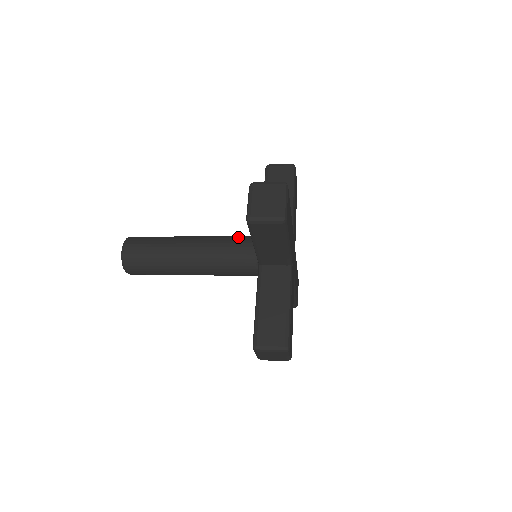
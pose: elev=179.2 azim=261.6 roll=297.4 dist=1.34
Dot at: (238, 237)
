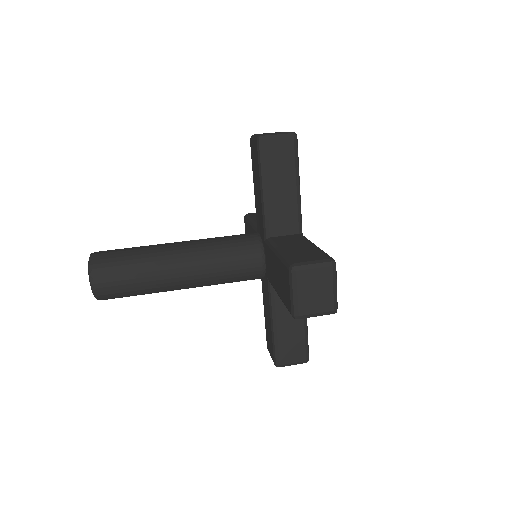
Dot at: (238, 248)
